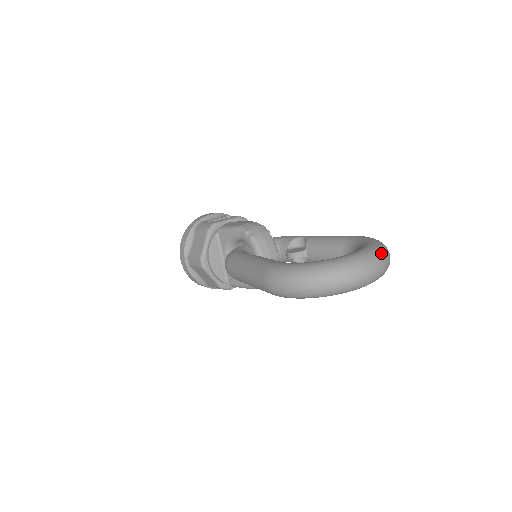
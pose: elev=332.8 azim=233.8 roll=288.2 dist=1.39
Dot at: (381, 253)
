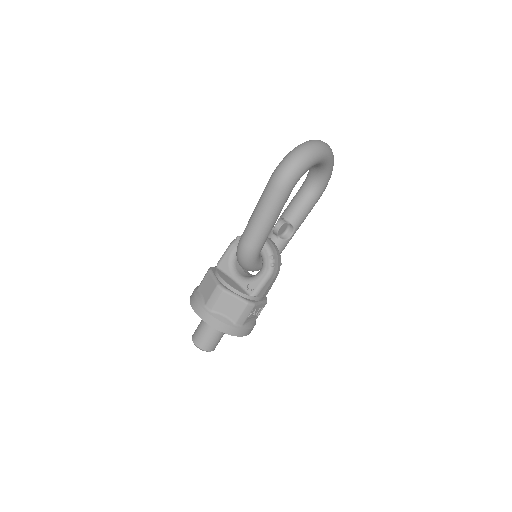
Dot at: occluded
